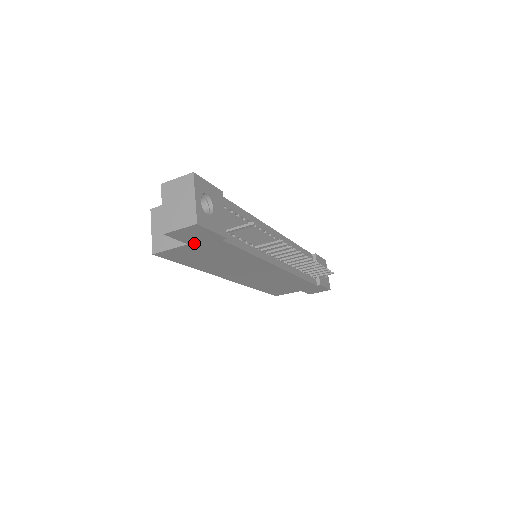
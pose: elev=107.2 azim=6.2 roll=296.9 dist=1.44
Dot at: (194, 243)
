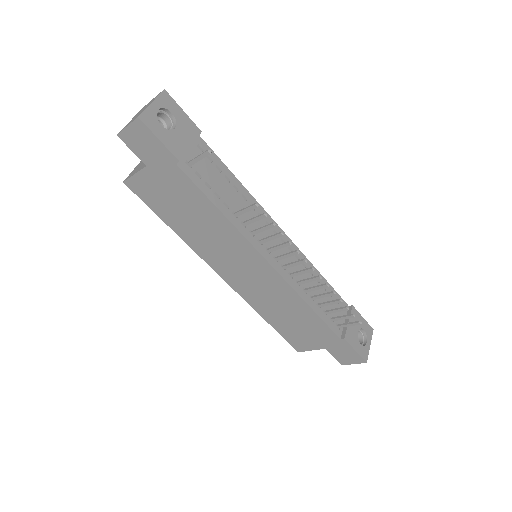
Dot at: (152, 165)
